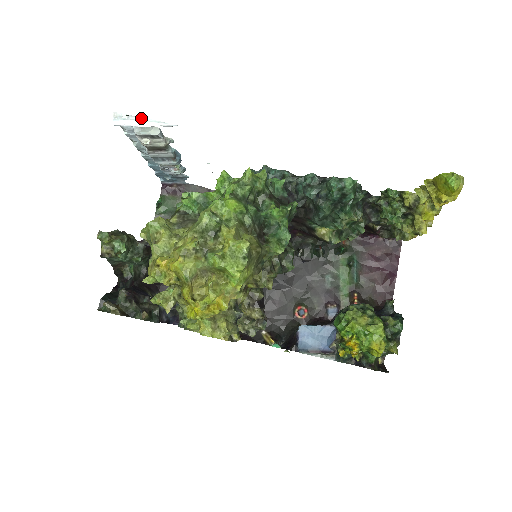
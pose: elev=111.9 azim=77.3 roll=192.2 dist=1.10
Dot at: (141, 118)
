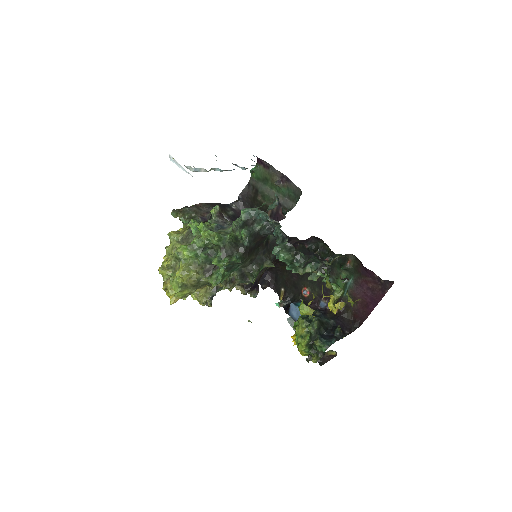
Dot at: (179, 164)
